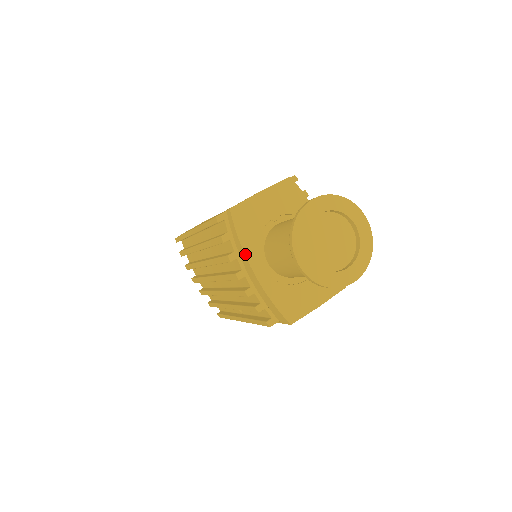
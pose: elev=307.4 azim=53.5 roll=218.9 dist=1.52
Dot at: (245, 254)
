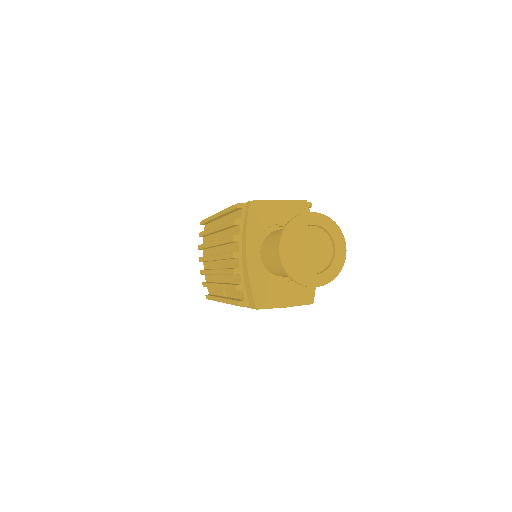
Dot at: (246, 239)
